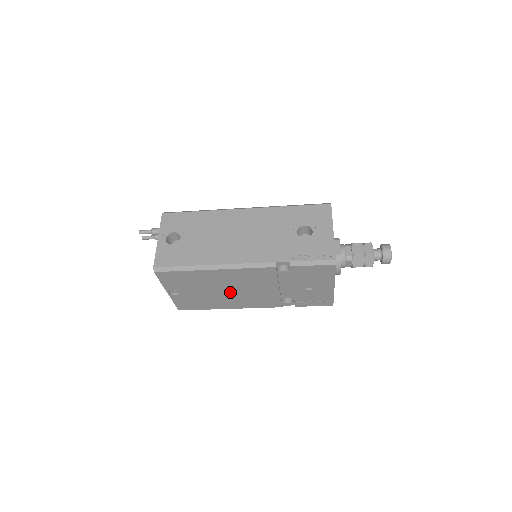
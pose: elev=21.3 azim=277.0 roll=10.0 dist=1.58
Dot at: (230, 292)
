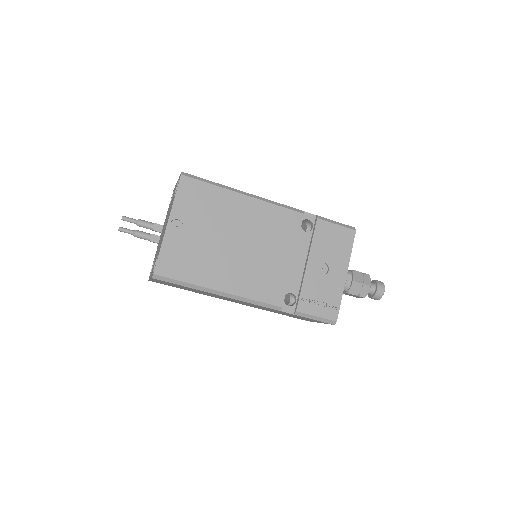
Dot at: (239, 249)
